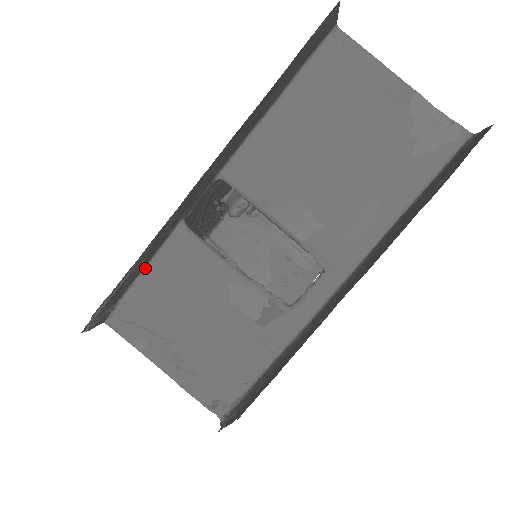
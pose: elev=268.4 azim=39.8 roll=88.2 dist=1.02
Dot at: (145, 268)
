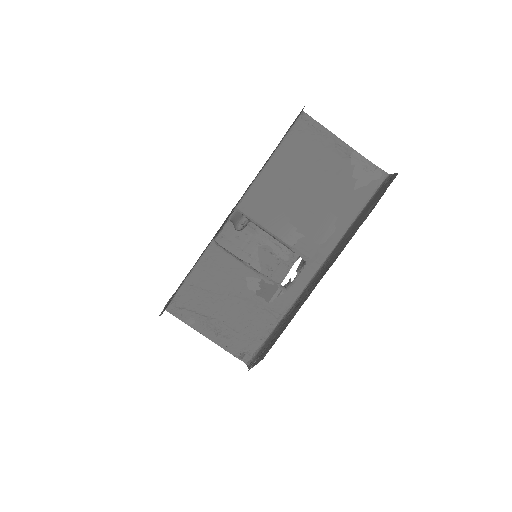
Dot at: (190, 272)
